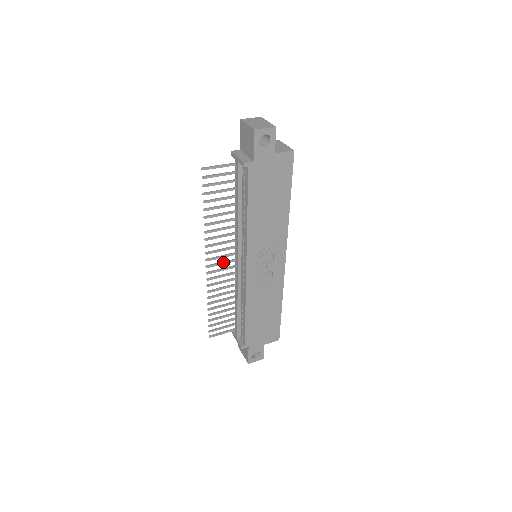
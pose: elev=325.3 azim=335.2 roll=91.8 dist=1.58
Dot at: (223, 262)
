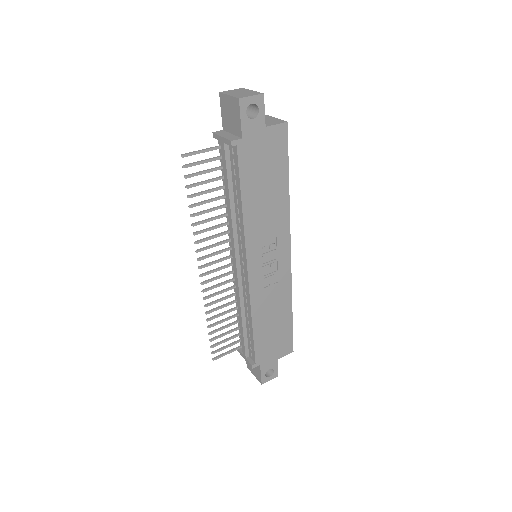
Dot at: (219, 268)
